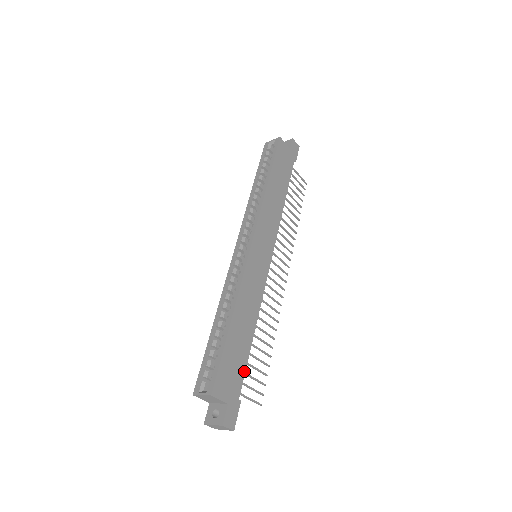
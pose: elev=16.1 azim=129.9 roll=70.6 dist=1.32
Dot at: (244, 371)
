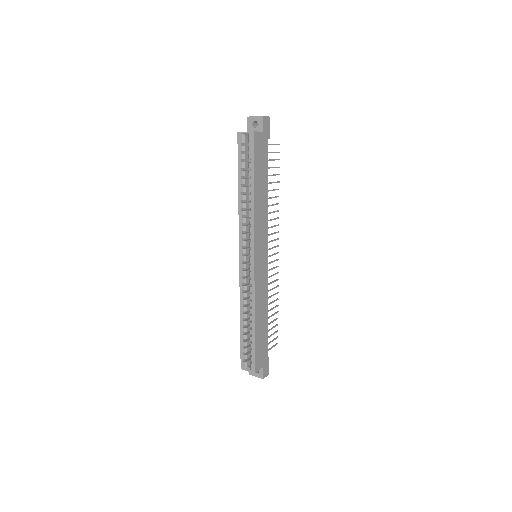
Dot at: (267, 341)
